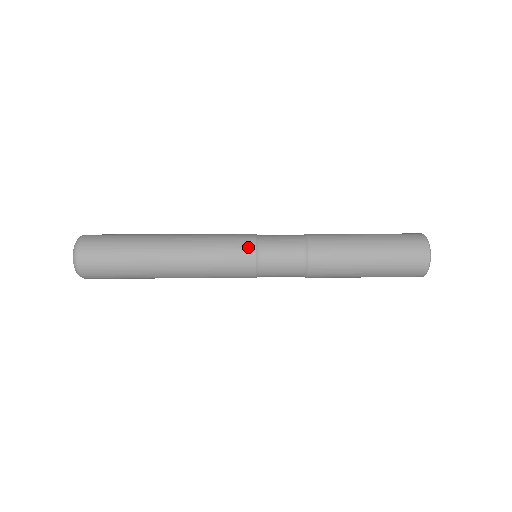
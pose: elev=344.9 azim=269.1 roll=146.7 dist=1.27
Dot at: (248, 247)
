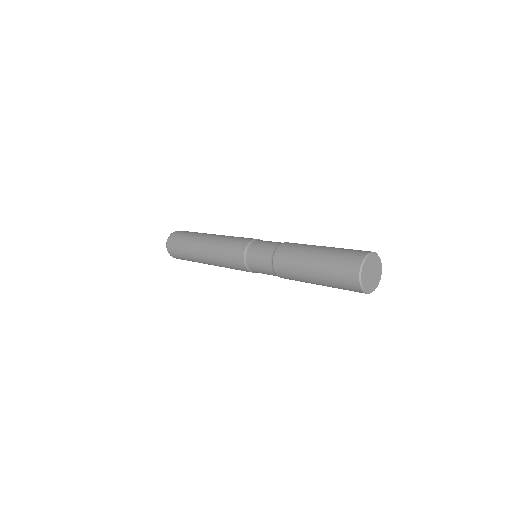
Dot at: (240, 261)
